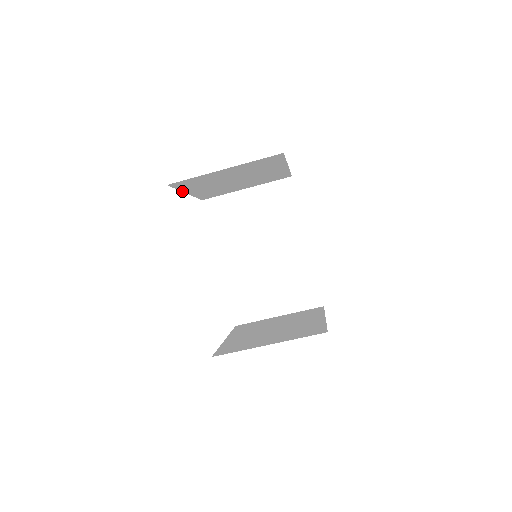
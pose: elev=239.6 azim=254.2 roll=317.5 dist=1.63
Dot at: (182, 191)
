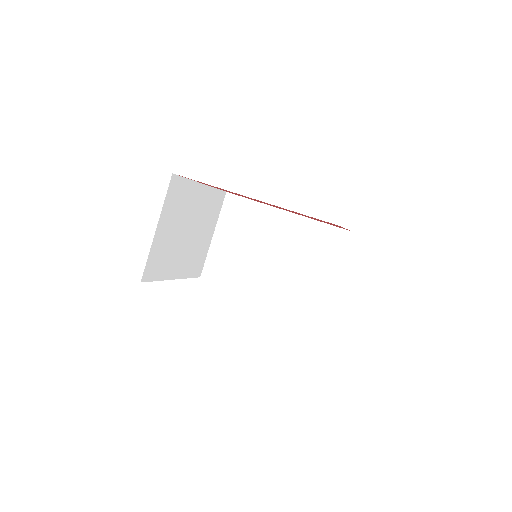
Dot at: occluded
